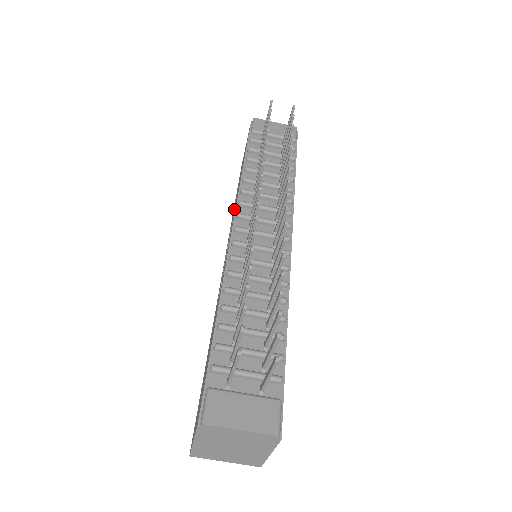
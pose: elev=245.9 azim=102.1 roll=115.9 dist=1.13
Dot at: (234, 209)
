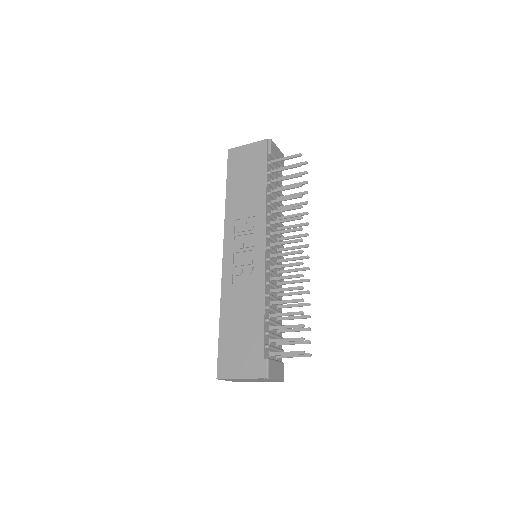
Dot at: (246, 211)
